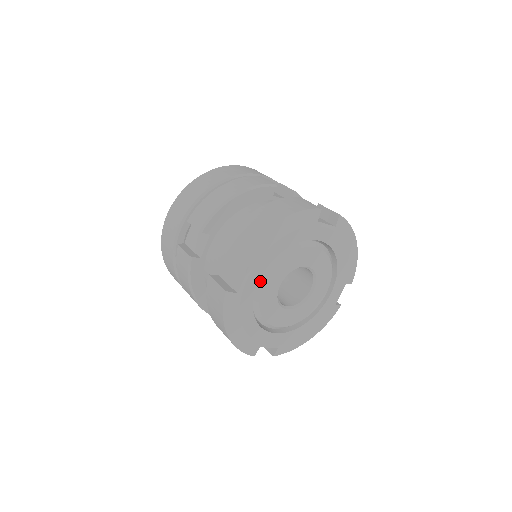
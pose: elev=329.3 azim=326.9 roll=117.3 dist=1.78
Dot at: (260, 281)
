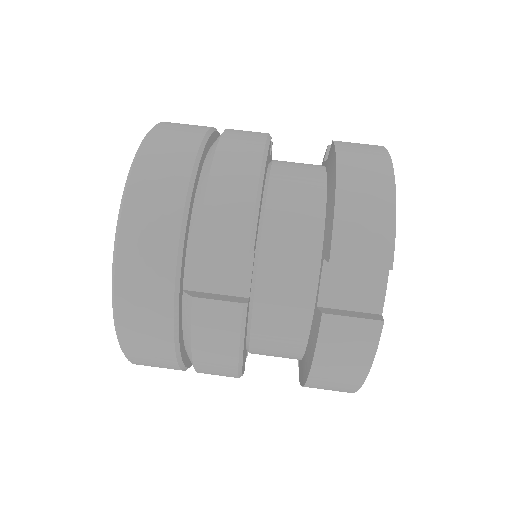
Dot at: occluded
